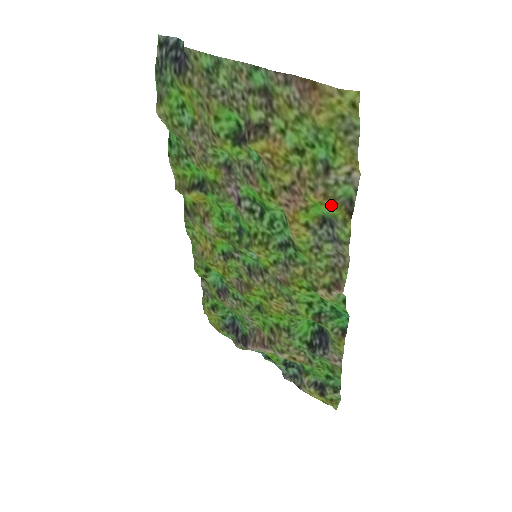
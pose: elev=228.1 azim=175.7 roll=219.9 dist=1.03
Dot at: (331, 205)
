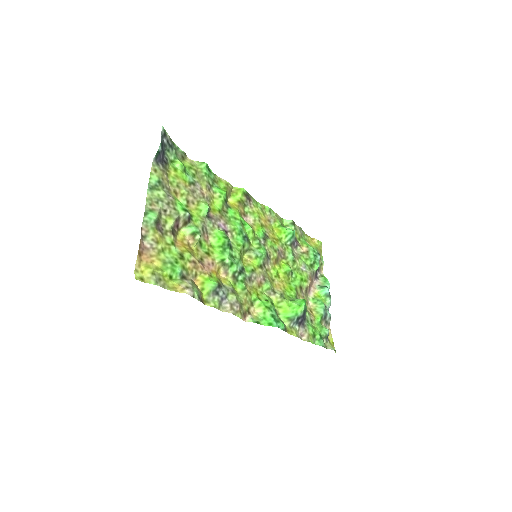
Dot at: (200, 290)
